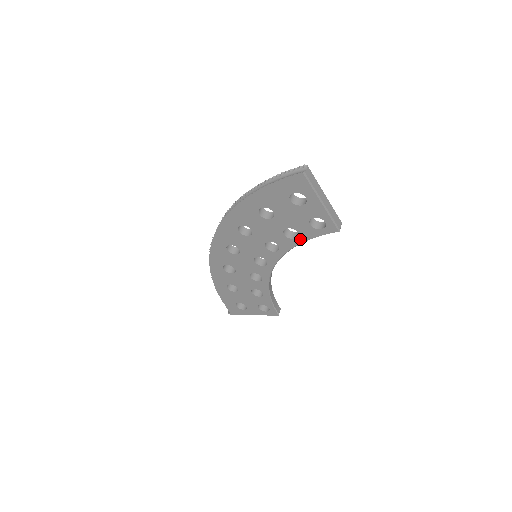
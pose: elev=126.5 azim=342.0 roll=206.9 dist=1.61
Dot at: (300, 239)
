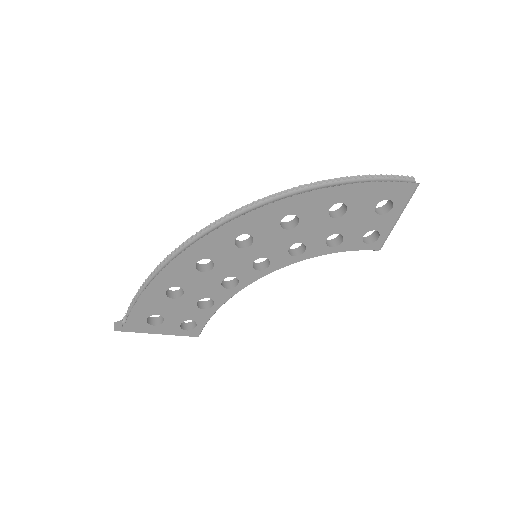
Dot at: (336, 248)
